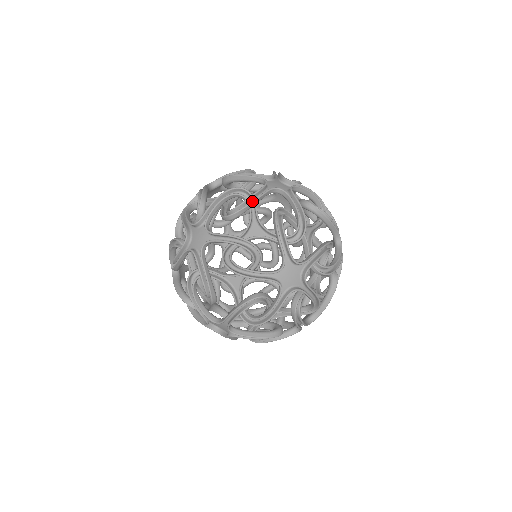
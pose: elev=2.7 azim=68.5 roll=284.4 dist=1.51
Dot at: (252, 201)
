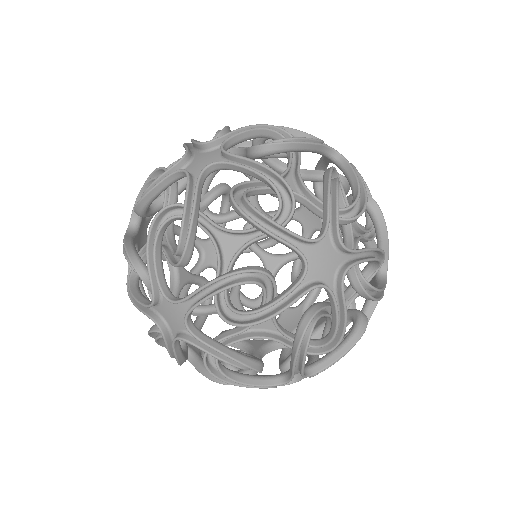
Dot at: occluded
